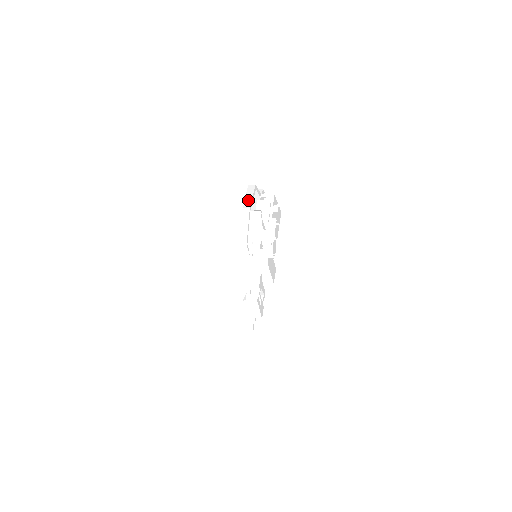
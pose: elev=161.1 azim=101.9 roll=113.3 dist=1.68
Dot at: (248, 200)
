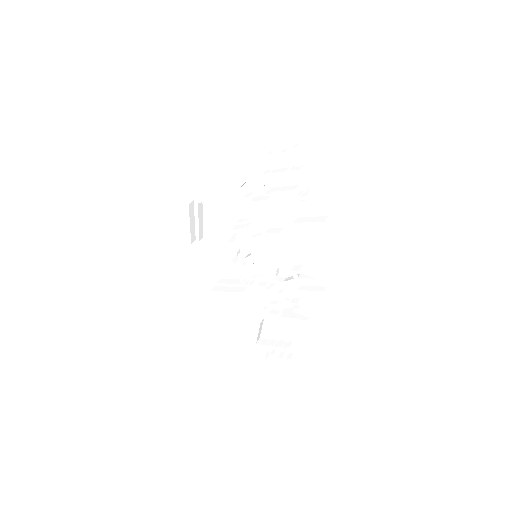
Dot at: (192, 229)
